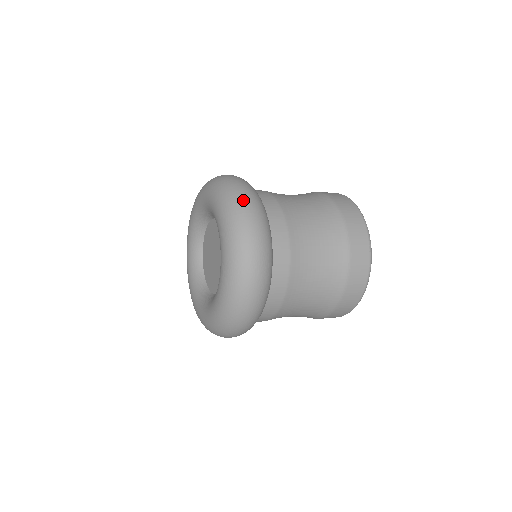
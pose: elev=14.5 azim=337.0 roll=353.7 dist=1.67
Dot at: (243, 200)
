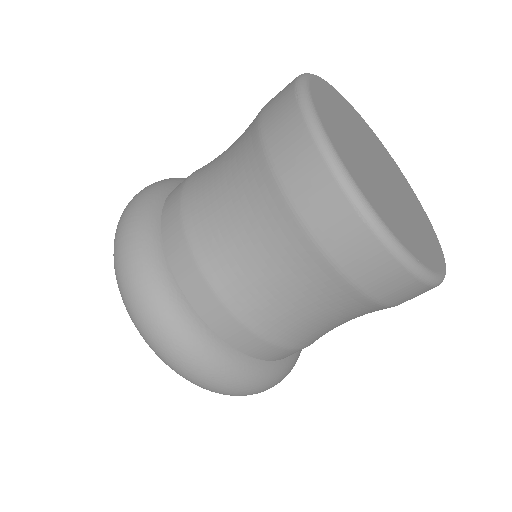
Dot at: (119, 273)
